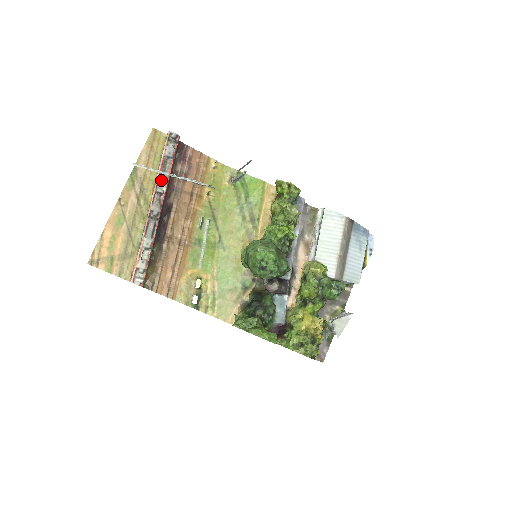
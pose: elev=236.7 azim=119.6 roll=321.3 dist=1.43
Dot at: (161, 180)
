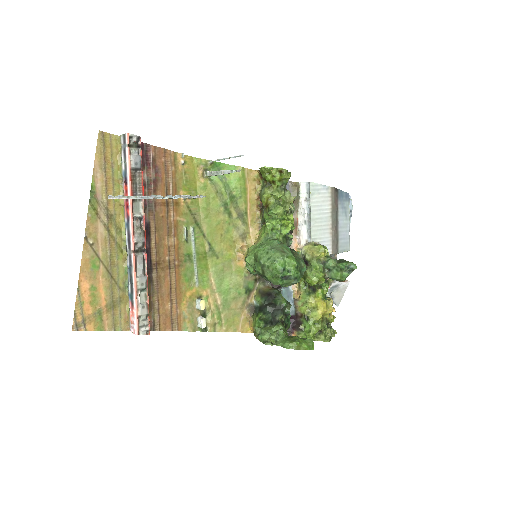
Dot at: (135, 201)
